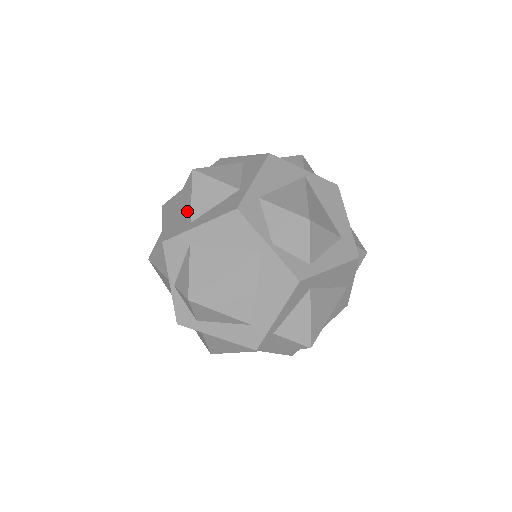
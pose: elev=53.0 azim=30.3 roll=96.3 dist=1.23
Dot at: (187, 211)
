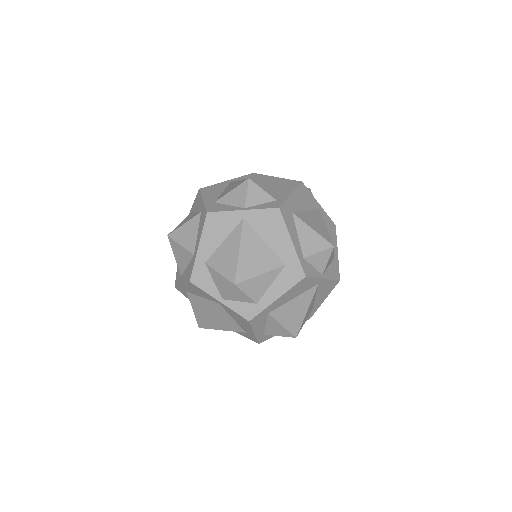
Dot at: occluded
